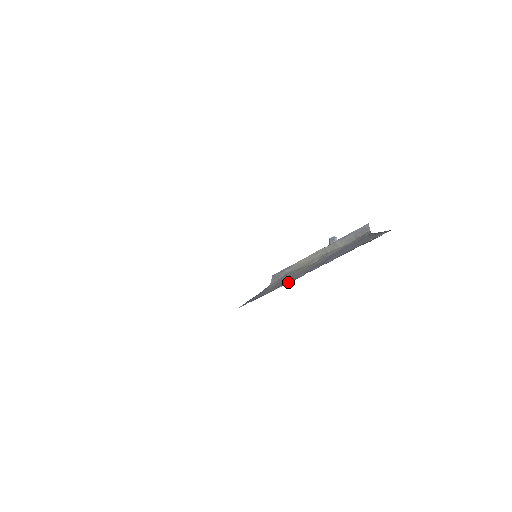
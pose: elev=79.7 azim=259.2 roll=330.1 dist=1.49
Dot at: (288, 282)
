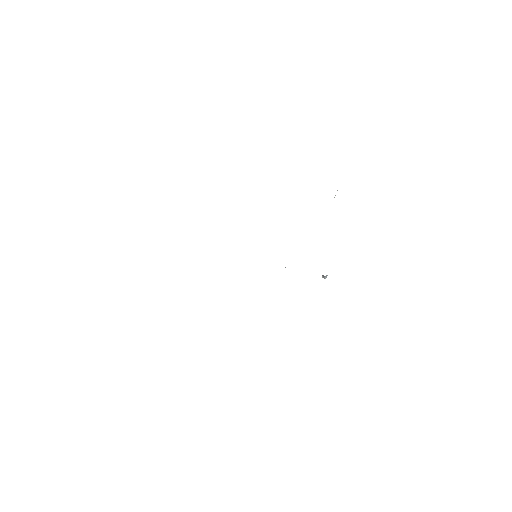
Dot at: occluded
